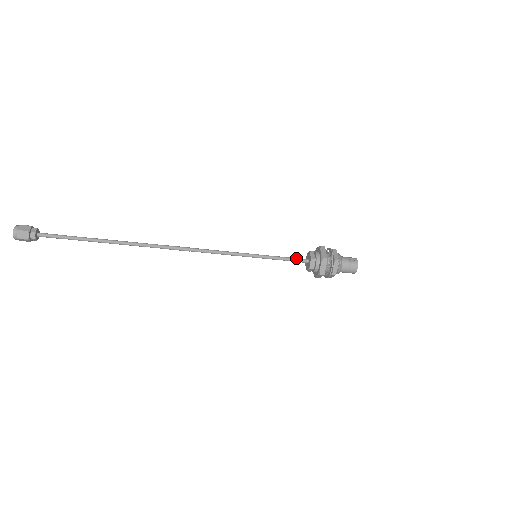
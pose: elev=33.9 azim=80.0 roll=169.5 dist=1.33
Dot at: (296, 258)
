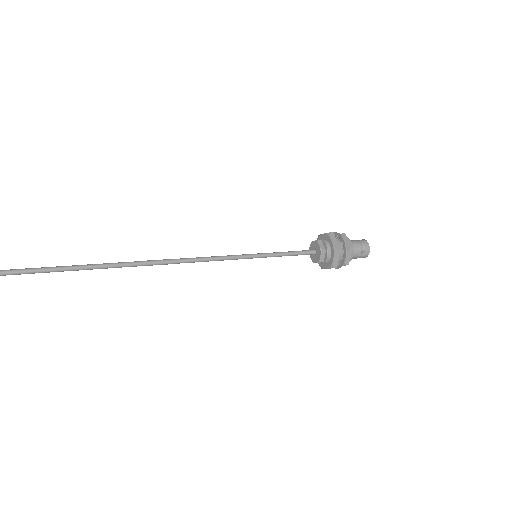
Dot at: (302, 253)
